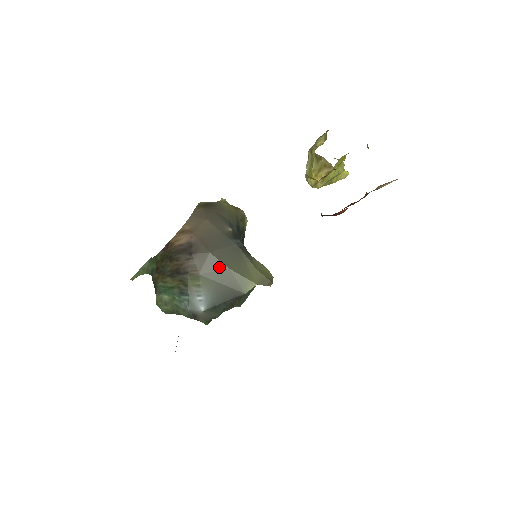
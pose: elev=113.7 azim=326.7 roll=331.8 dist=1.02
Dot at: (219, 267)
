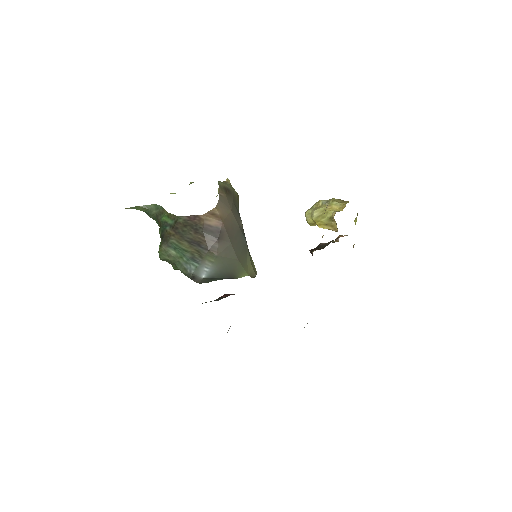
Dot at: (232, 256)
